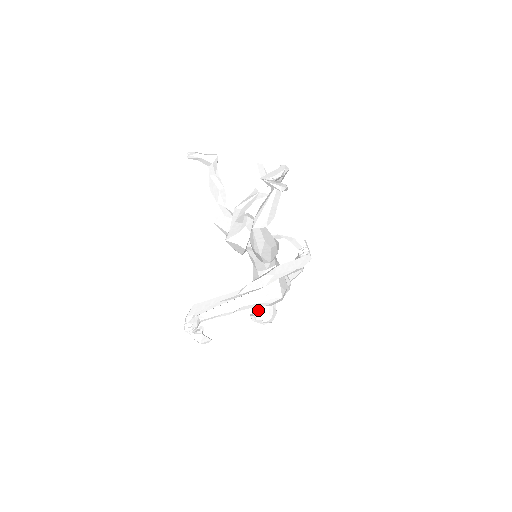
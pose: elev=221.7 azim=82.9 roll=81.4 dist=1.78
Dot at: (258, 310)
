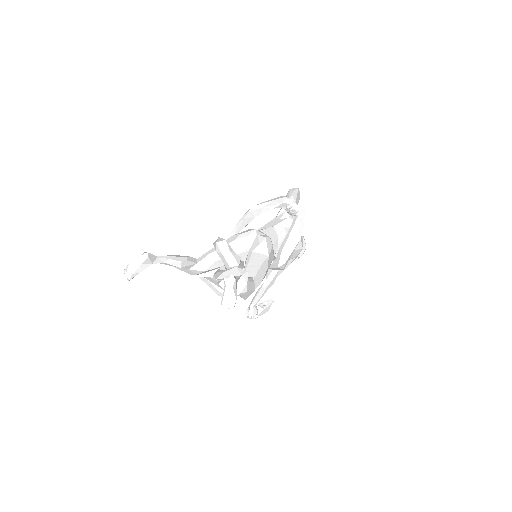
Dot at: occluded
